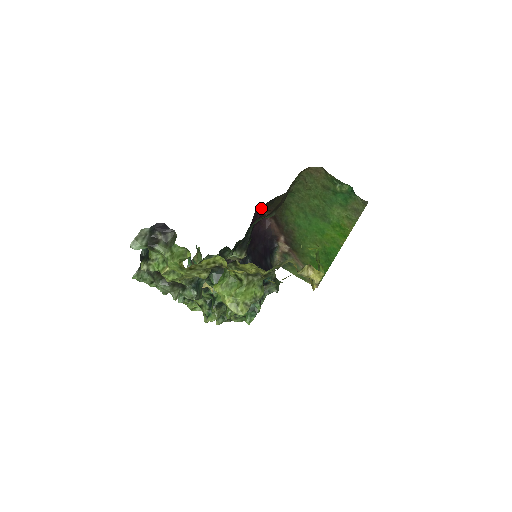
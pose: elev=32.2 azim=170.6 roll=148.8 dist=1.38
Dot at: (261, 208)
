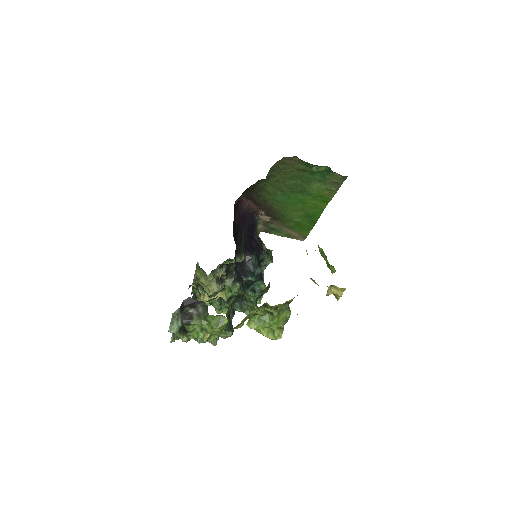
Dot at: (238, 198)
